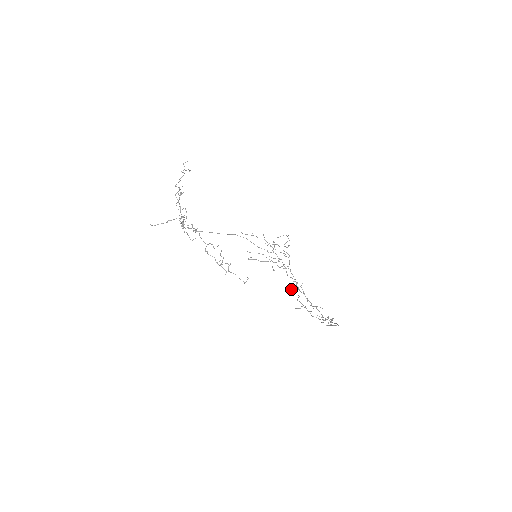
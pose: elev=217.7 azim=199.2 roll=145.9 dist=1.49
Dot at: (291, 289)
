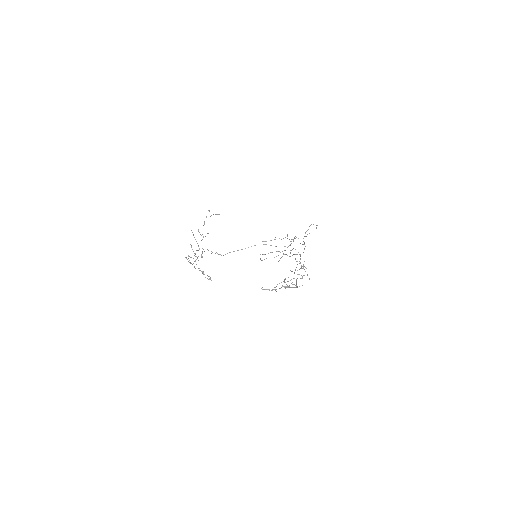
Dot at: (291, 271)
